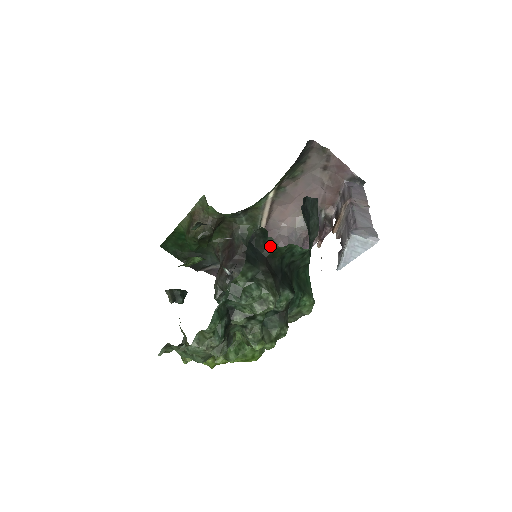
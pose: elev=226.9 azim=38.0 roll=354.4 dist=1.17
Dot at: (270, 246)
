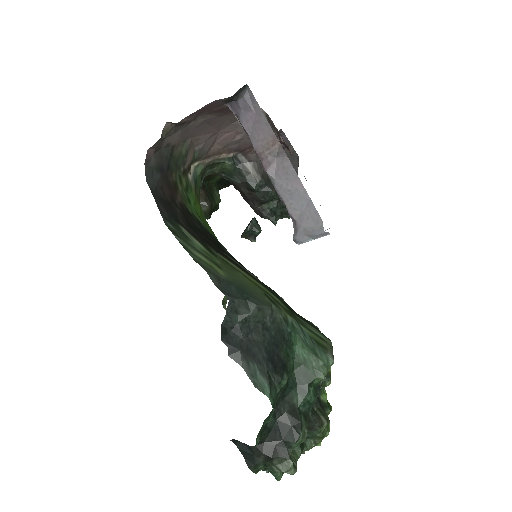
Dot at: occluded
